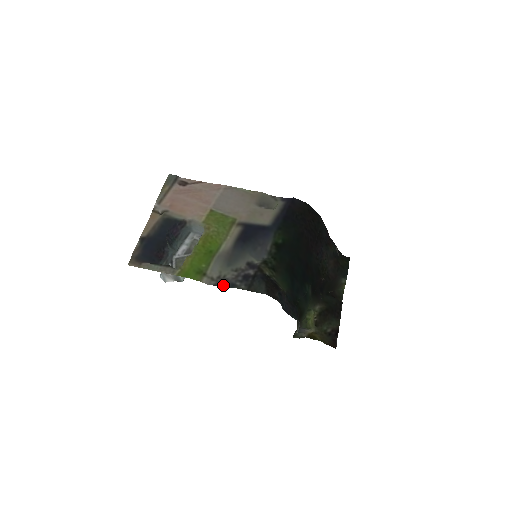
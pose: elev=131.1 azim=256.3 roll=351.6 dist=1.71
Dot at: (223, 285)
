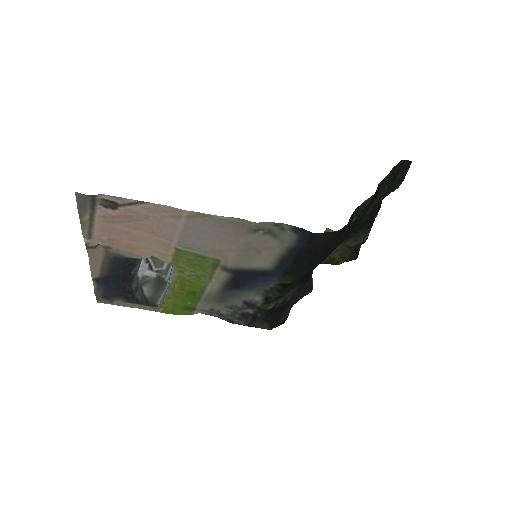
Dot at: (219, 317)
